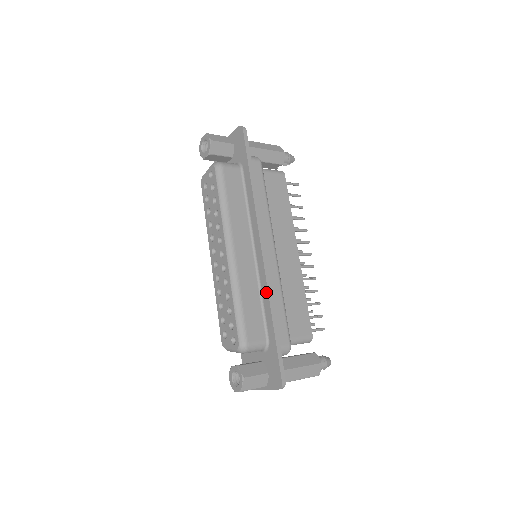
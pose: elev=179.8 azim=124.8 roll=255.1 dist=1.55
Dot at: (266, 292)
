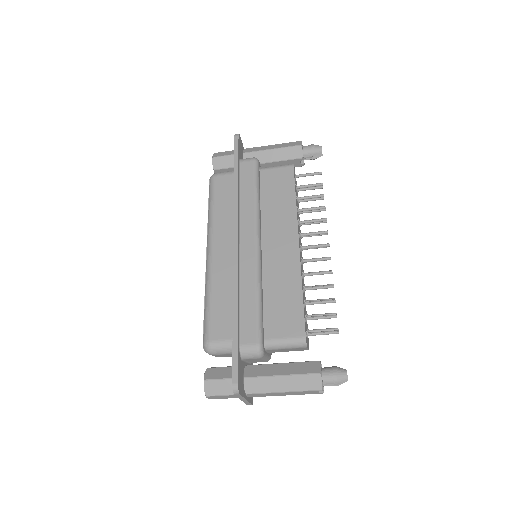
Dot at: (233, 286)
